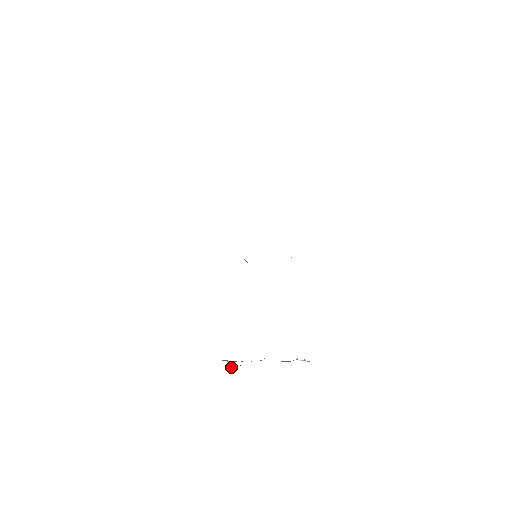
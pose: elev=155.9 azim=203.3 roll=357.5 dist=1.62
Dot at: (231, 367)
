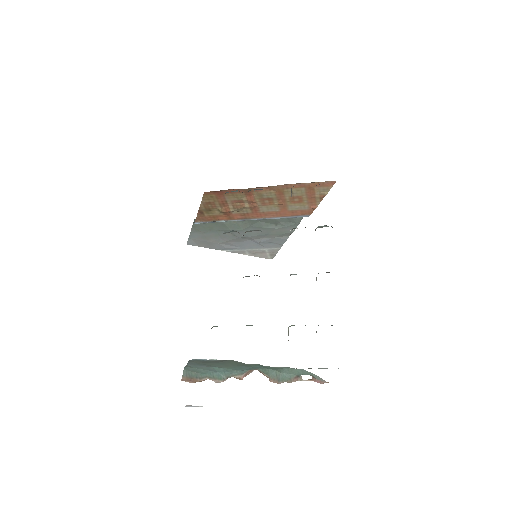
Dot at: (191, 364)
